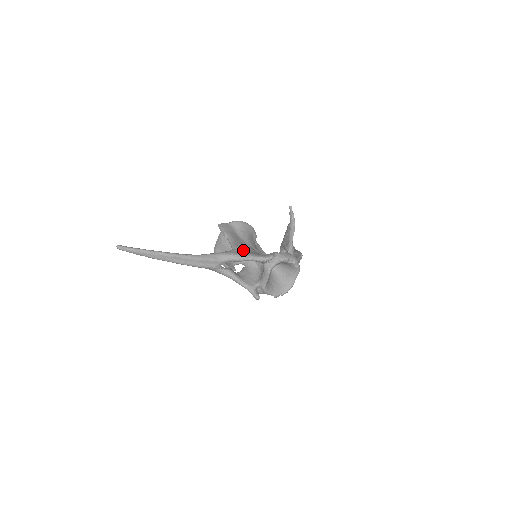
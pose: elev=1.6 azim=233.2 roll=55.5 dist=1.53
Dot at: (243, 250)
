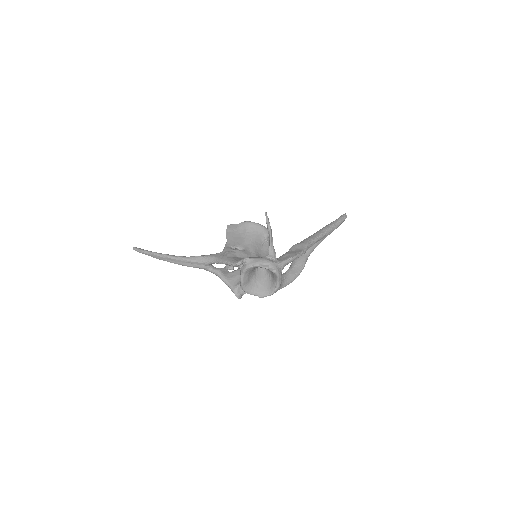
Dot at: (226, 253)
